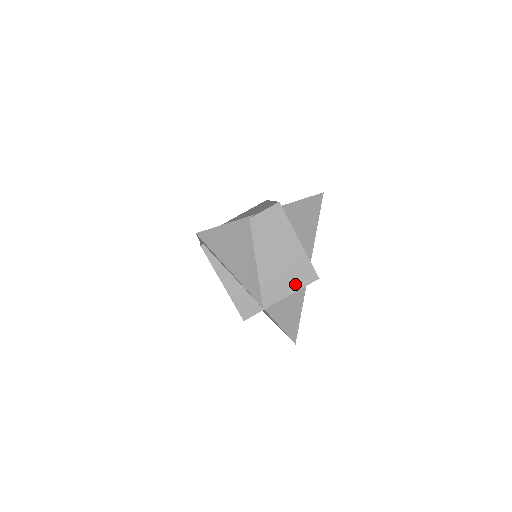
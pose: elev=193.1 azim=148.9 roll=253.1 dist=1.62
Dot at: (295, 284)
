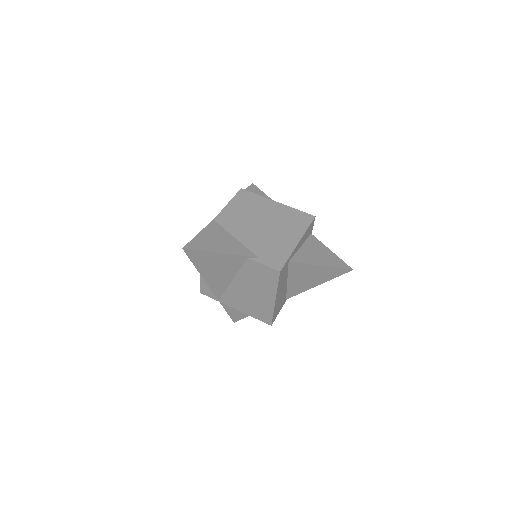
Dot at: (251, 312)
